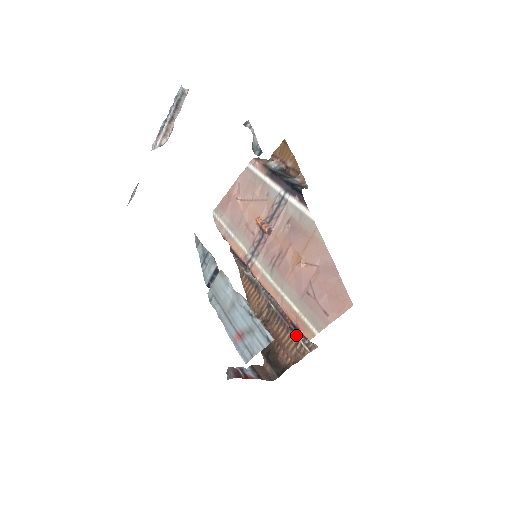
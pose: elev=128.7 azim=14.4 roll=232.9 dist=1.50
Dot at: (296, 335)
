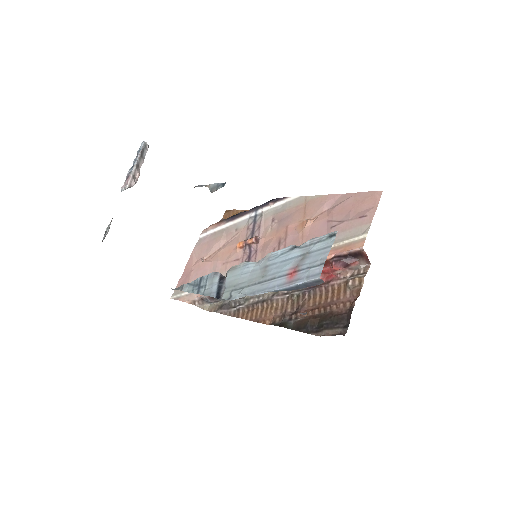
Dot at: (340, 280)
